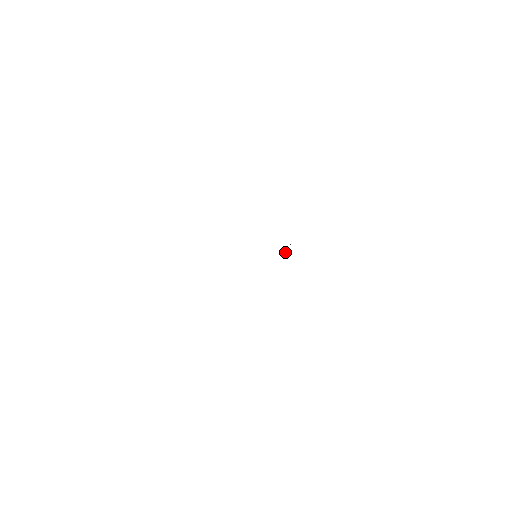
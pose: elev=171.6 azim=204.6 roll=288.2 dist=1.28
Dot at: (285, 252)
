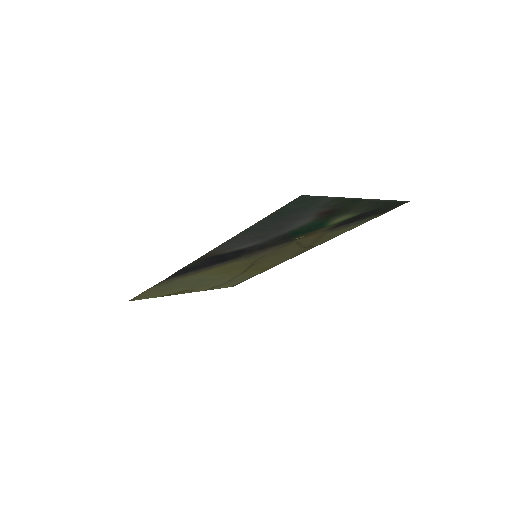
Dot at: (296, 238)
